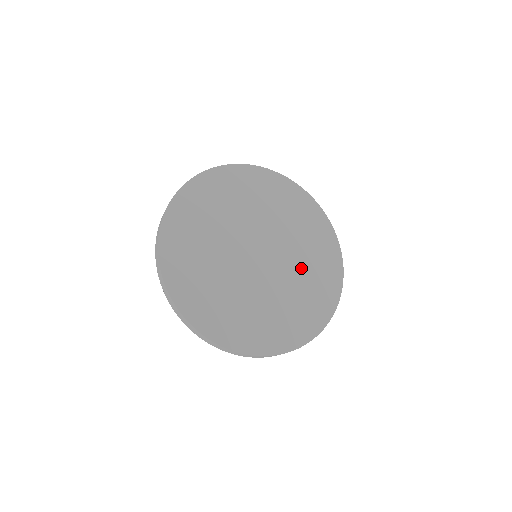
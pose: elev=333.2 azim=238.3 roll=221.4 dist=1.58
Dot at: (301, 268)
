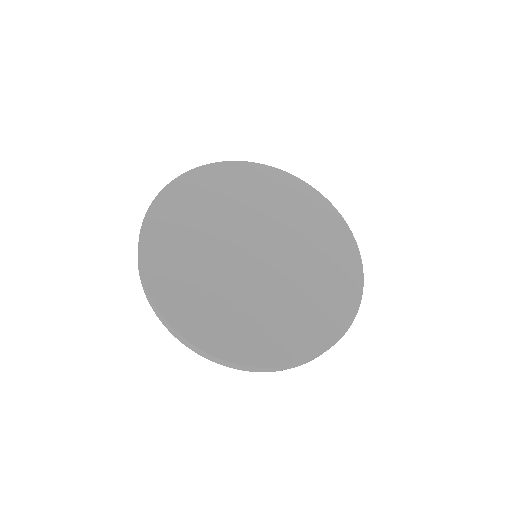
Dot at: (304, 286)
